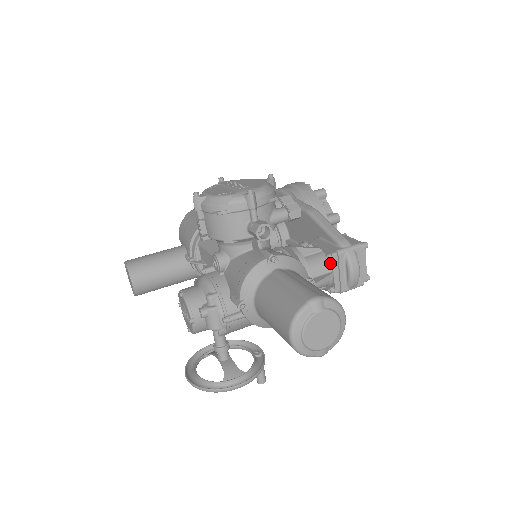
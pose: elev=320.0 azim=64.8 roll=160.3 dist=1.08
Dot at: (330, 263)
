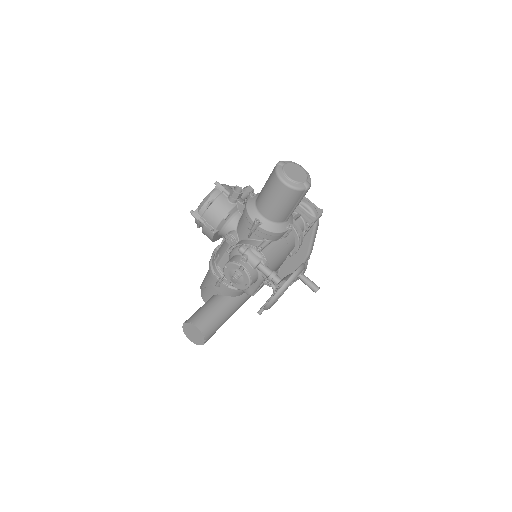
Dot at: occluded
